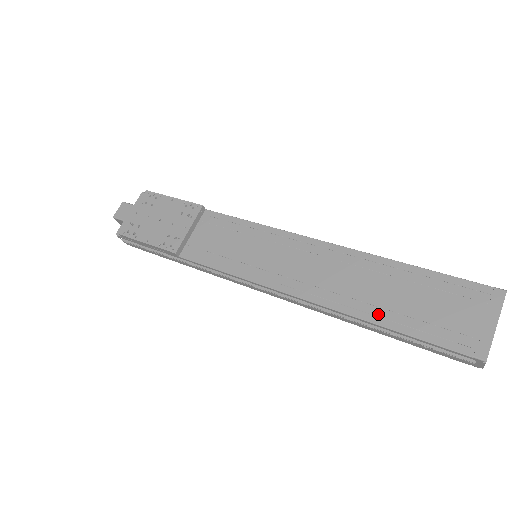
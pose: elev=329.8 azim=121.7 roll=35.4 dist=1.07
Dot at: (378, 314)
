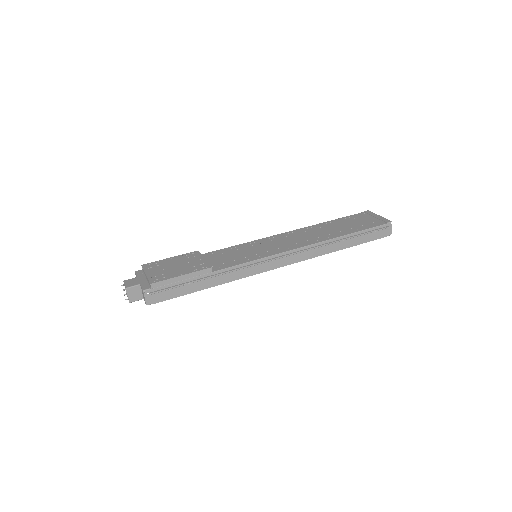
Dot at: (342, 233)
